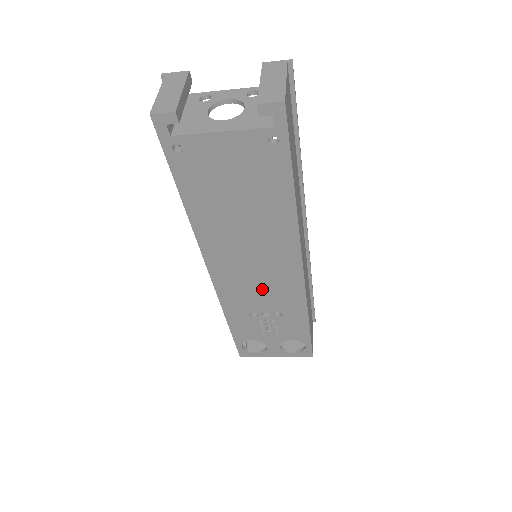
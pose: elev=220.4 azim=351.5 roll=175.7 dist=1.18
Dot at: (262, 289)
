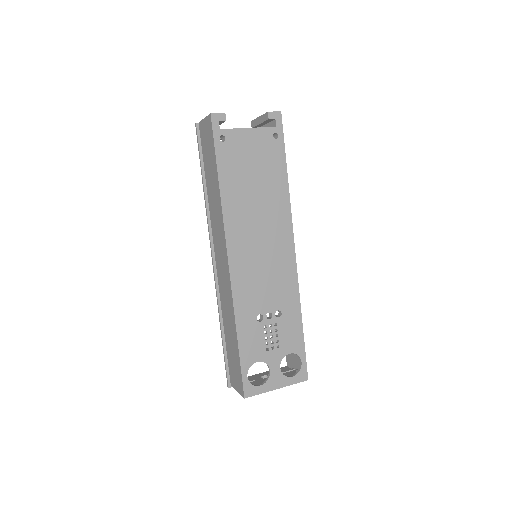
Dot at: (267, 279)
